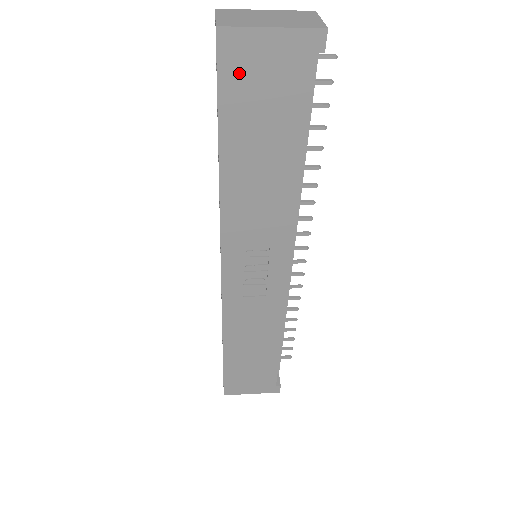
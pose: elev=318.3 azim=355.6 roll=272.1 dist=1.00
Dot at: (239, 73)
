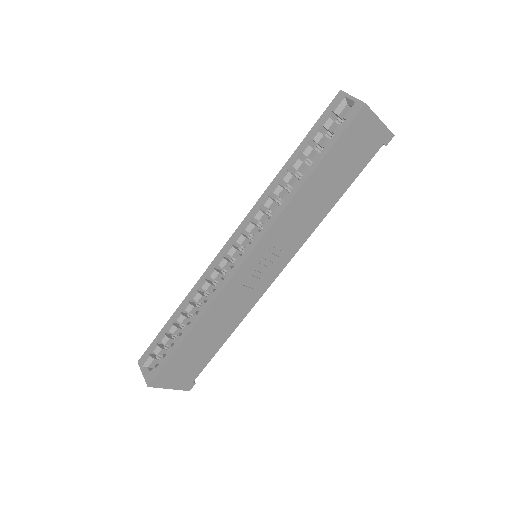
Dot at: (355, 132)
